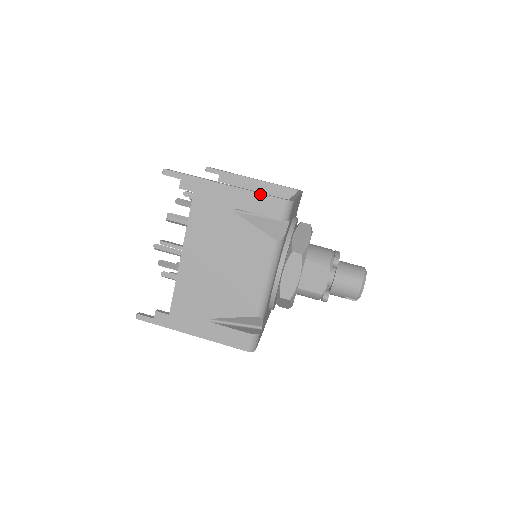
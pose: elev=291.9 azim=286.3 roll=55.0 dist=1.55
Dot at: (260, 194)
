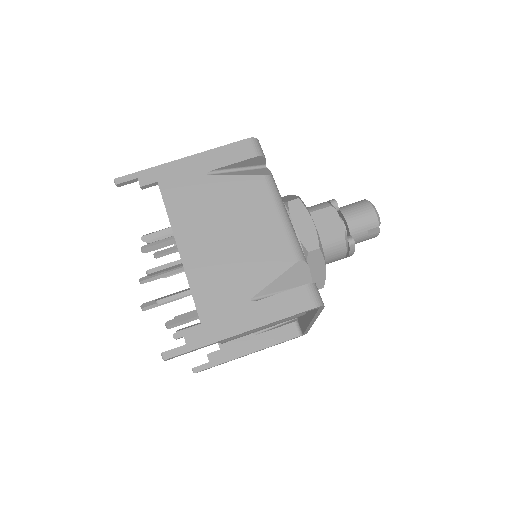
Dot at: (224, 146)
